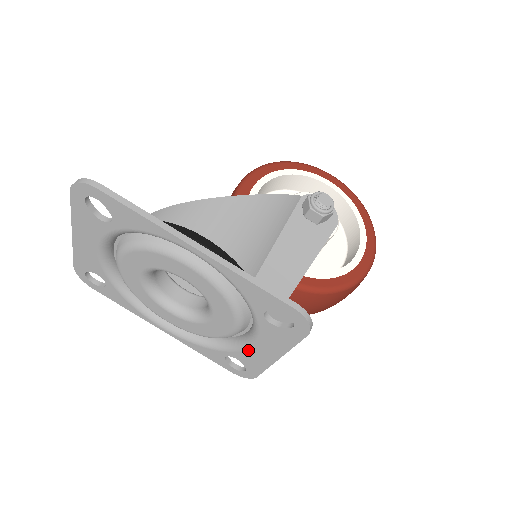
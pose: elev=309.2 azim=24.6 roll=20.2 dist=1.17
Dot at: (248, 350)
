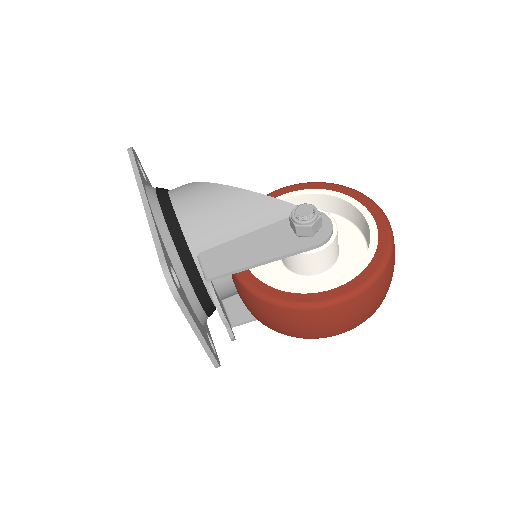
Dot at: occluded
